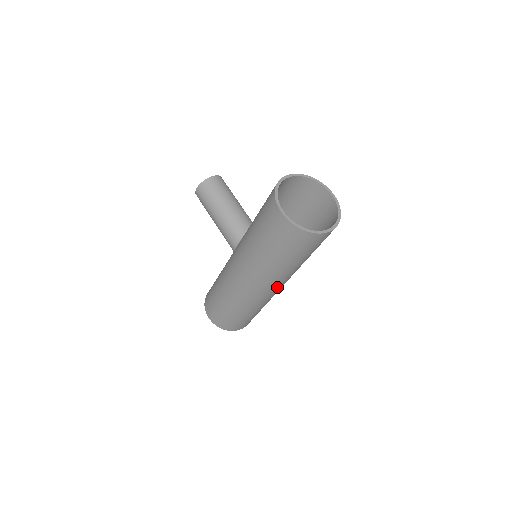
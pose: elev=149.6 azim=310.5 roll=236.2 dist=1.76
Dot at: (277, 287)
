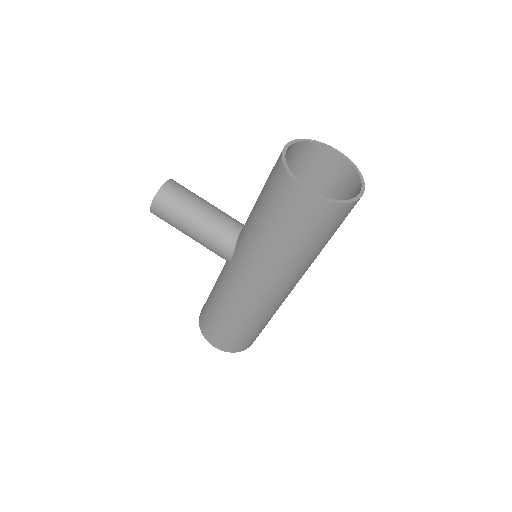
Dot at: (298, 281)
